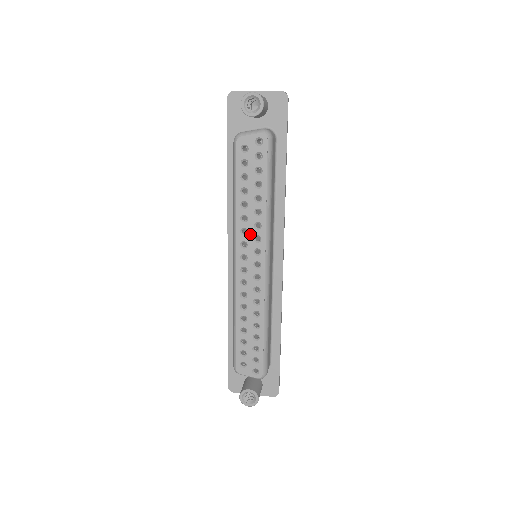
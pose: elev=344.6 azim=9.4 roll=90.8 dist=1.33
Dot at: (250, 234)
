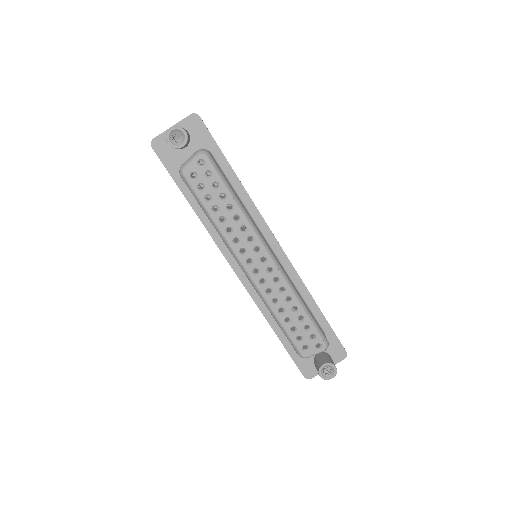
Dot at: (242, 239)
